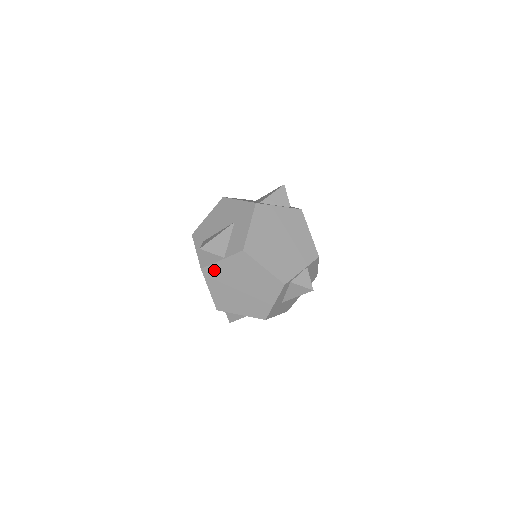
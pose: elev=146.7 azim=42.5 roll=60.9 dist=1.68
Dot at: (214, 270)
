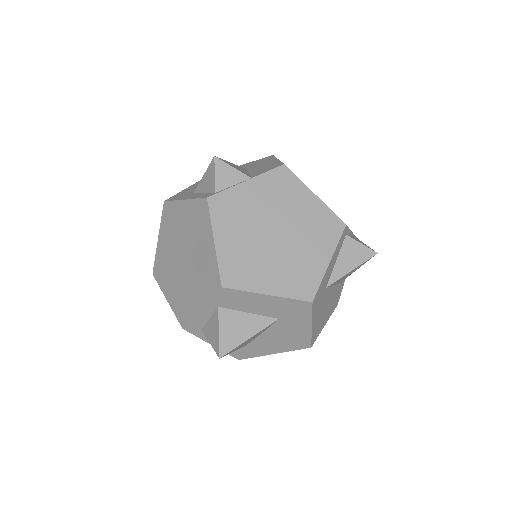
Dot at: (231, 200)
